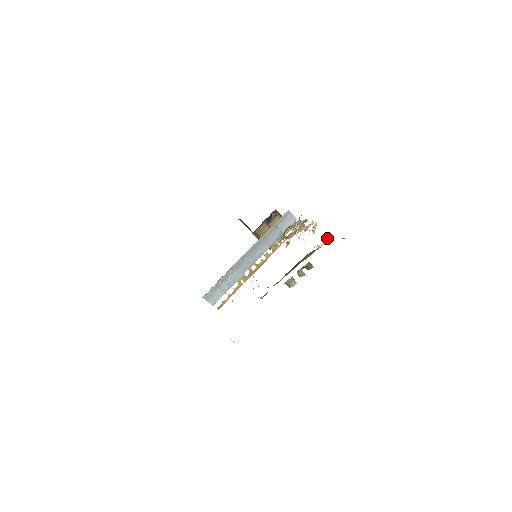
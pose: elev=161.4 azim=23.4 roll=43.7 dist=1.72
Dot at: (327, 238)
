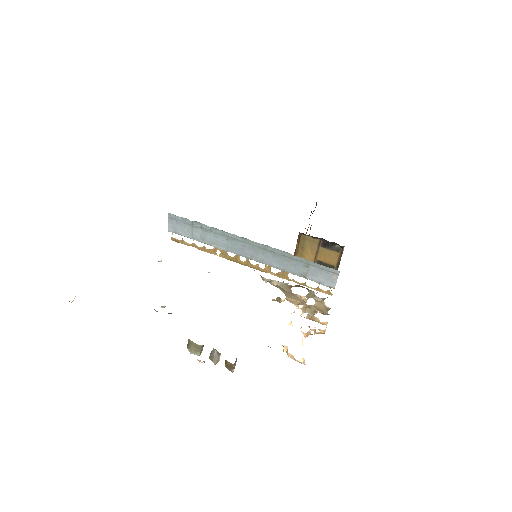
Dot at: (304, 361)
